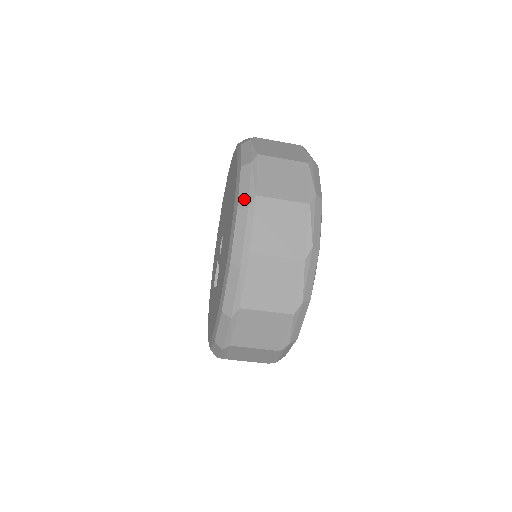
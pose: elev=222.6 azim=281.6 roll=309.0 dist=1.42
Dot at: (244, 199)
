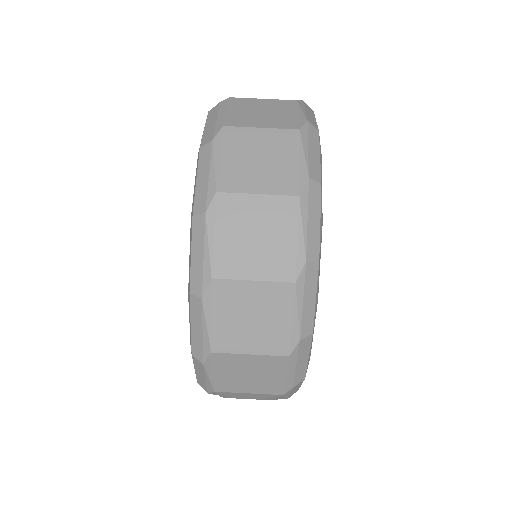
Dot at: (208, 135)
